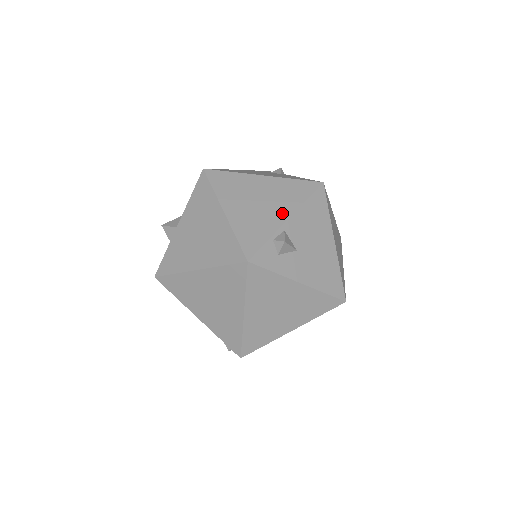
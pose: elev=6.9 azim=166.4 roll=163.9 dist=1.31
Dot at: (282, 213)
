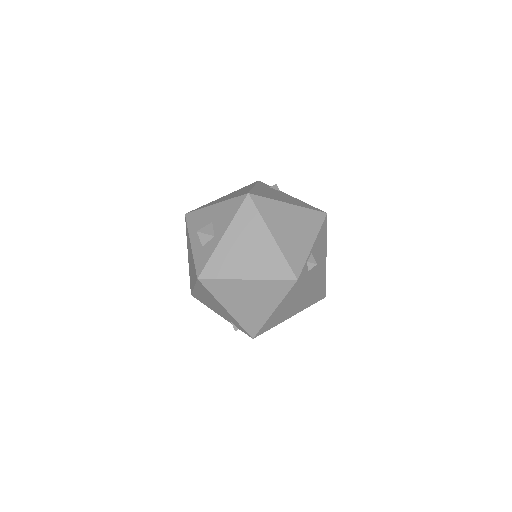
Dot at: (309, 239)
